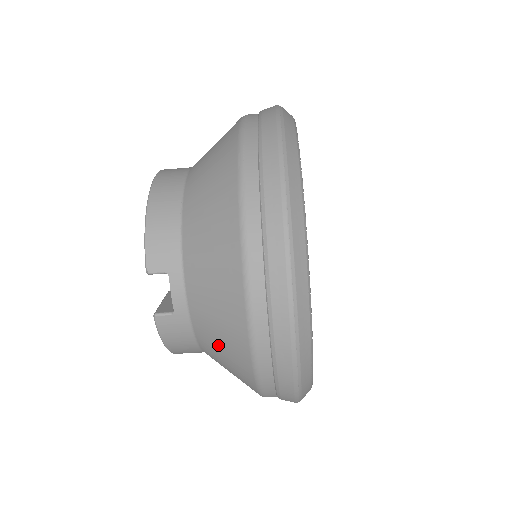
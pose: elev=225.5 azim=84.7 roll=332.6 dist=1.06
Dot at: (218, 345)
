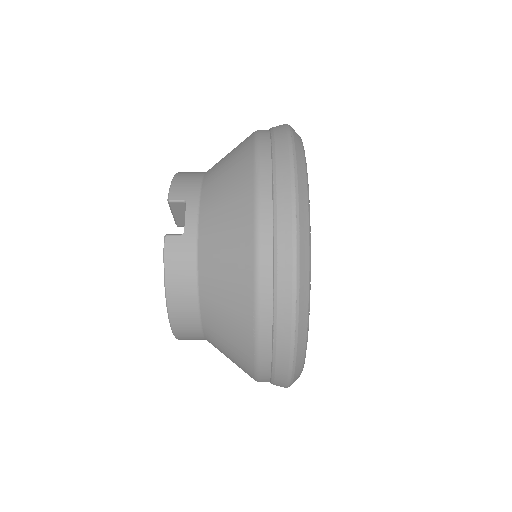
Dot at: (221, 254)
